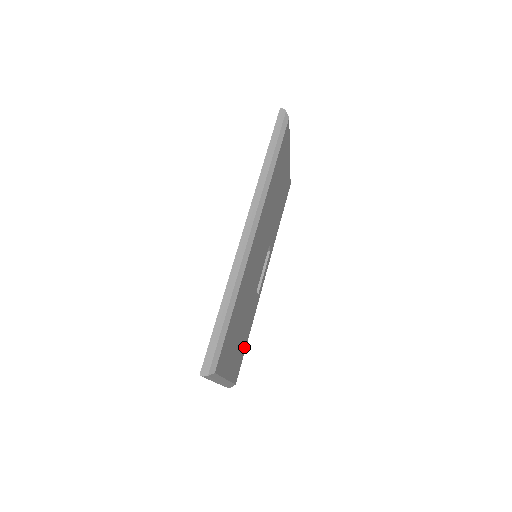
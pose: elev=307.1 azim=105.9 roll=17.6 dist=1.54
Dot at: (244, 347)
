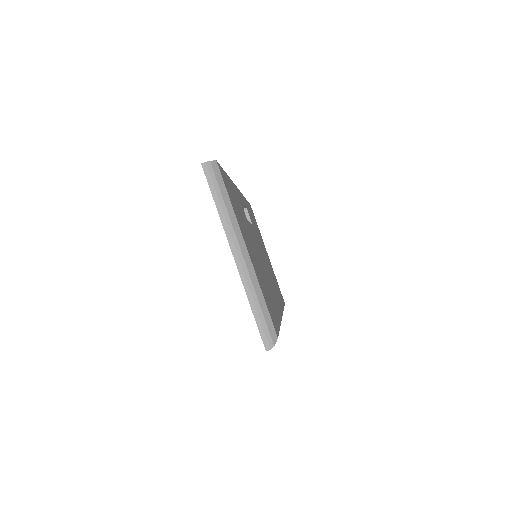
Dot at: (250, 209)
